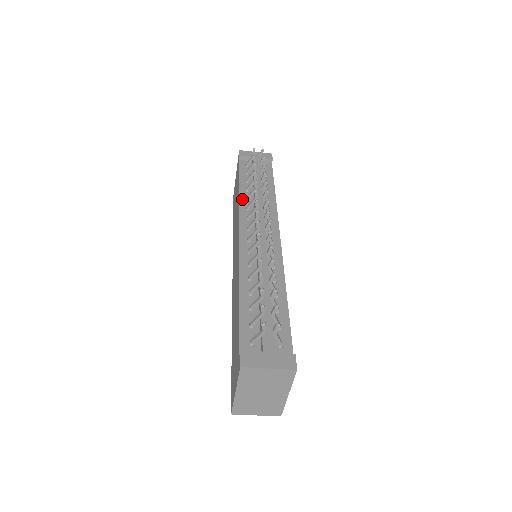
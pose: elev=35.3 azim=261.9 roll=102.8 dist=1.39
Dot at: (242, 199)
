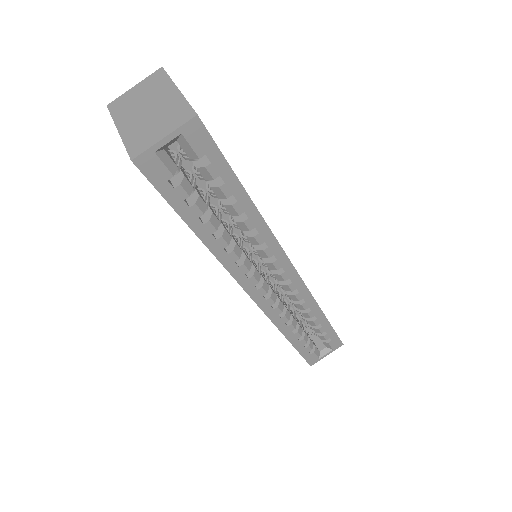
Dot at: occluded
